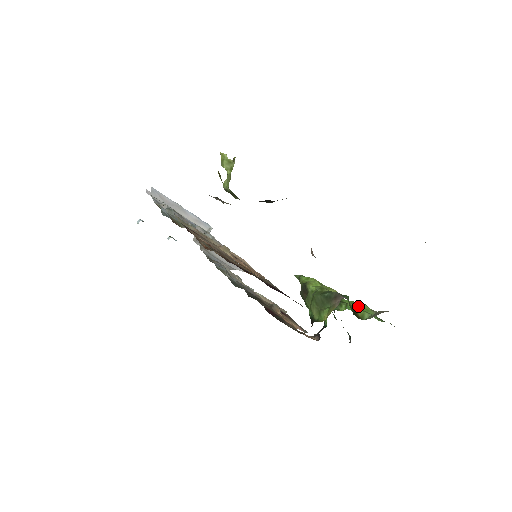
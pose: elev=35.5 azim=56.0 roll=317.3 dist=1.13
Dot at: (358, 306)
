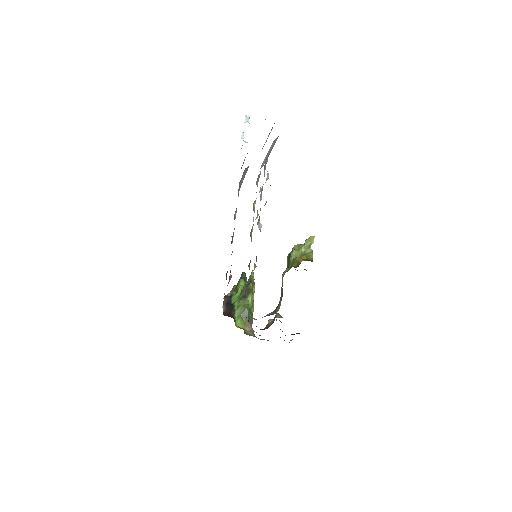
Dot at: occluded
